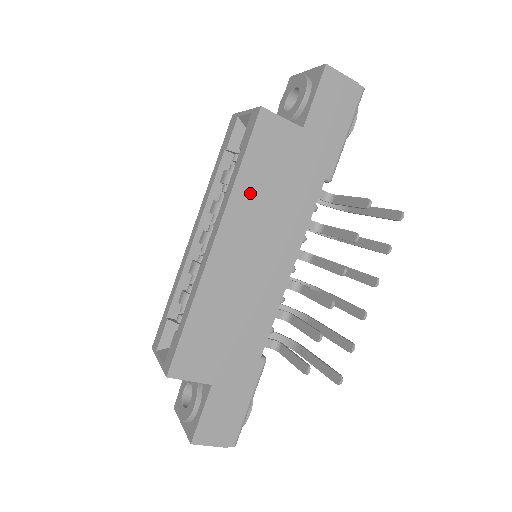
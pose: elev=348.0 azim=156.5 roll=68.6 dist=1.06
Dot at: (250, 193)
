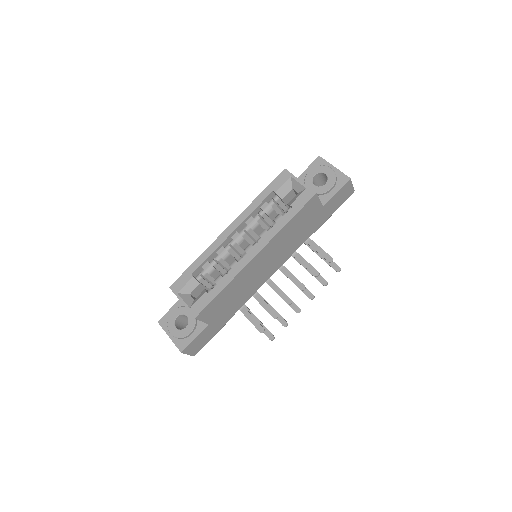
Dot at: (285, 234)
